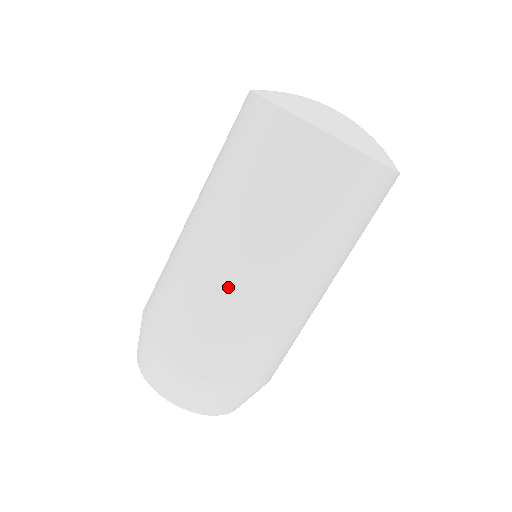
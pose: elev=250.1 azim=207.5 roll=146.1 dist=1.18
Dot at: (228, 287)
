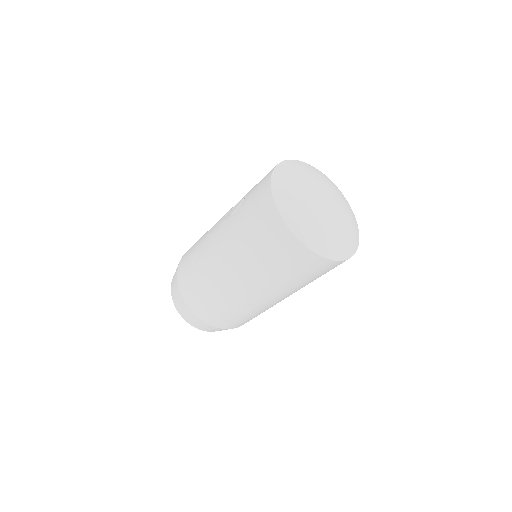
Dot at: (262, 307)
